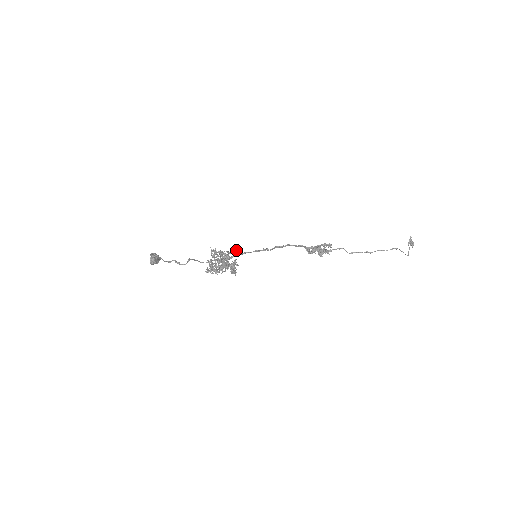
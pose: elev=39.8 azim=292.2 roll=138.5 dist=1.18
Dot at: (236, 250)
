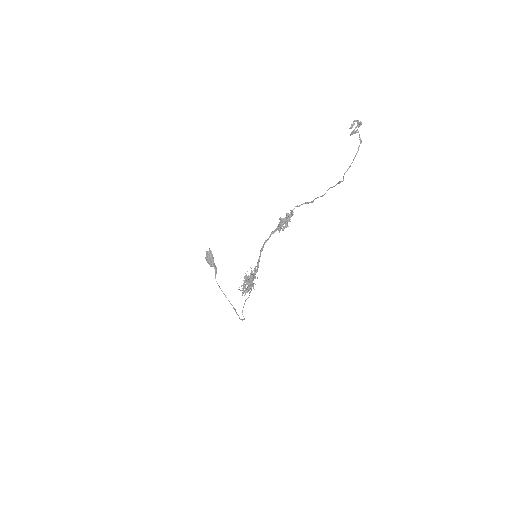
Dot at: occluded
